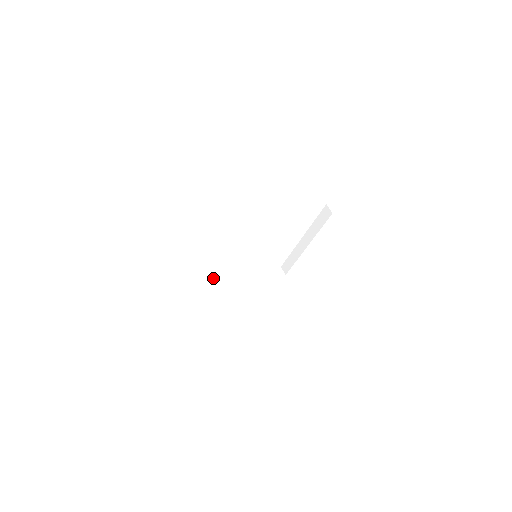
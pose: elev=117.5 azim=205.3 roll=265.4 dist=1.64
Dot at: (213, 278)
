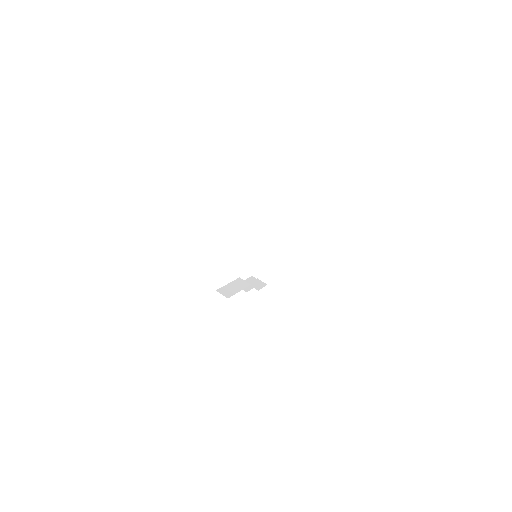
Dot at: (223, 295)
